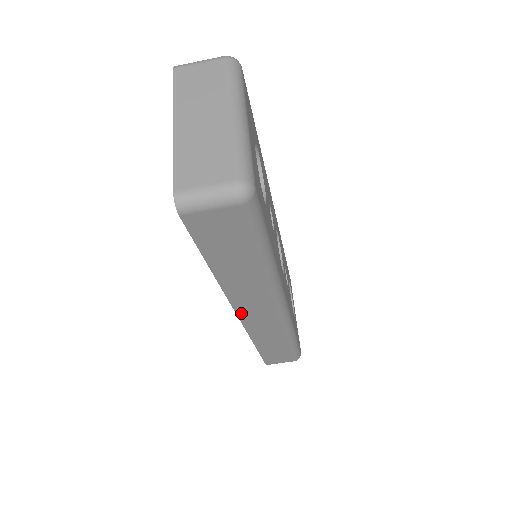
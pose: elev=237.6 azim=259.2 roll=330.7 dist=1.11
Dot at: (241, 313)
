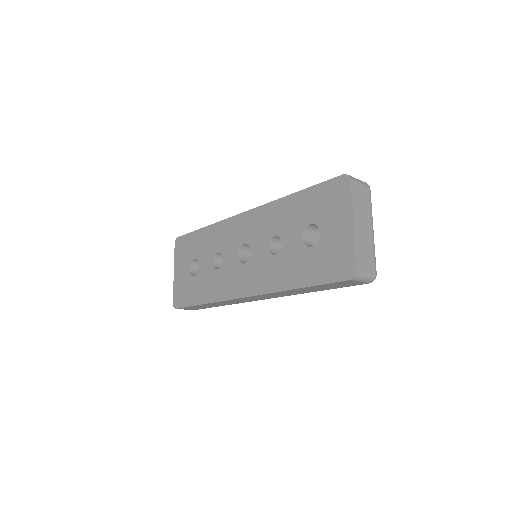
Dot at: (252, 297)
